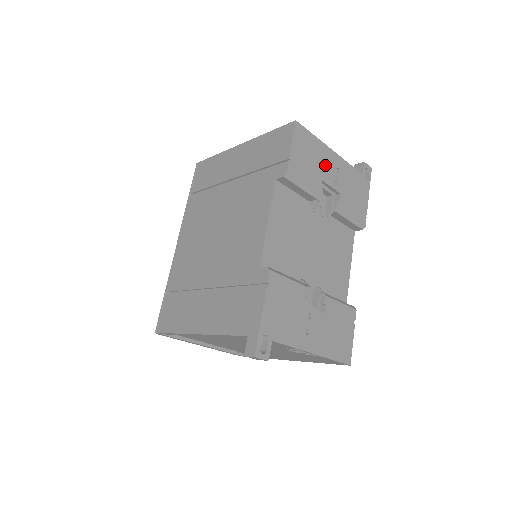
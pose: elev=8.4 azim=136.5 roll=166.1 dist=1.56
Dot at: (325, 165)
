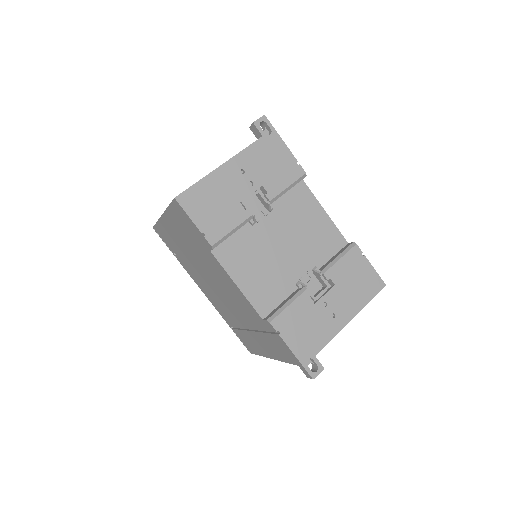
Dot at: (229, 187)
